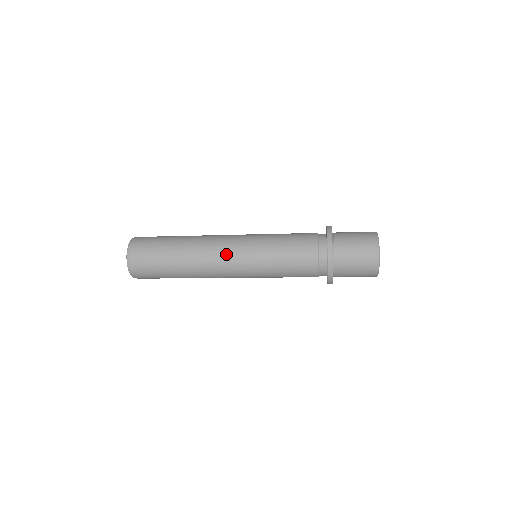
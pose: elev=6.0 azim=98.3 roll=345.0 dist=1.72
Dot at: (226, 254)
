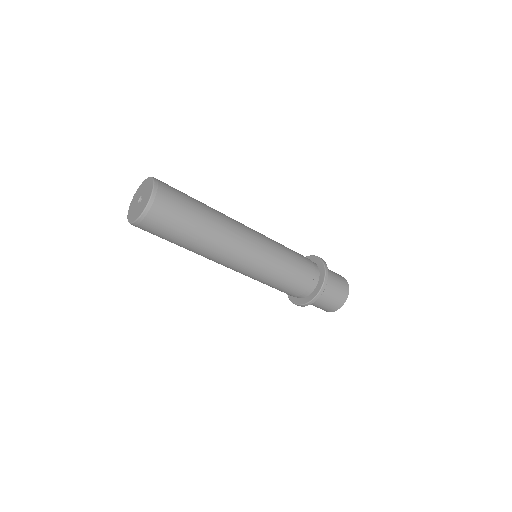
Dot at: (250, 234)
